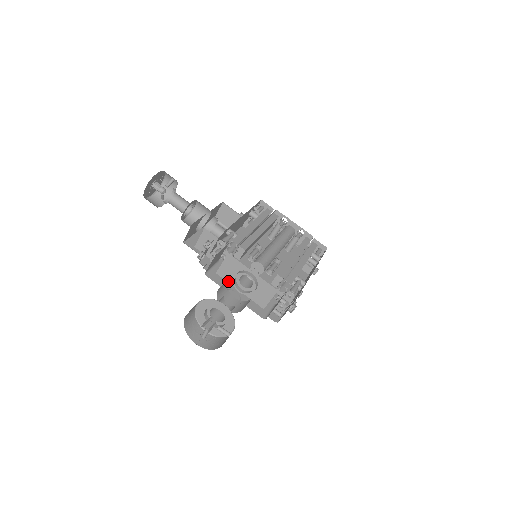
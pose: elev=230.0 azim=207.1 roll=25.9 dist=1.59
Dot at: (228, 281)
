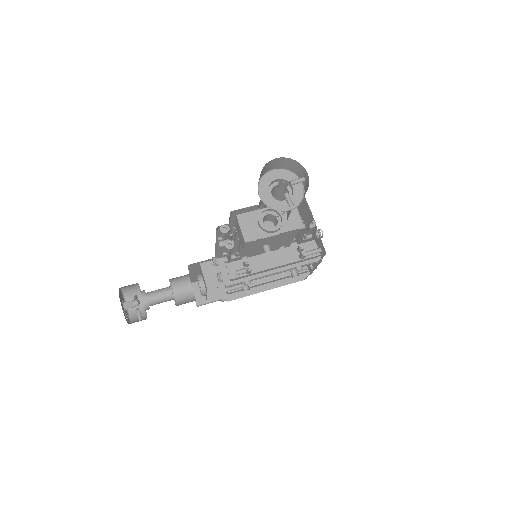
Dot at: (259, 238)
